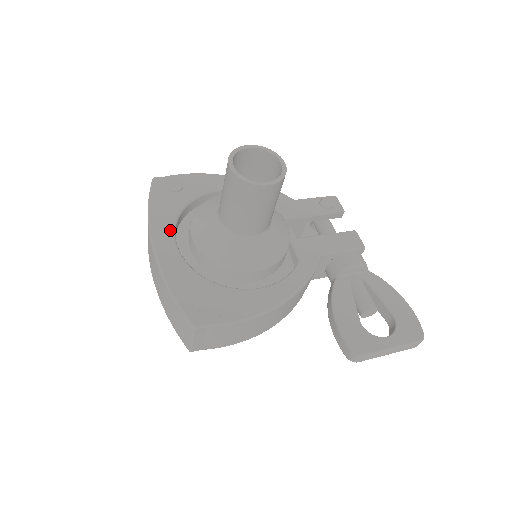
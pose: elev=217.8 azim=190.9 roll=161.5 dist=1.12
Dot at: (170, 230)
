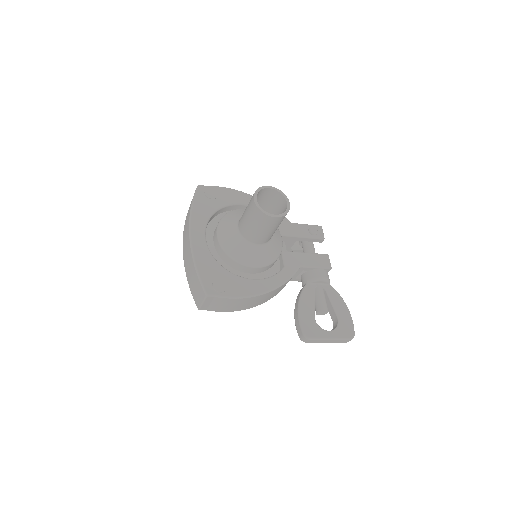
Dot at: (203, 226)
